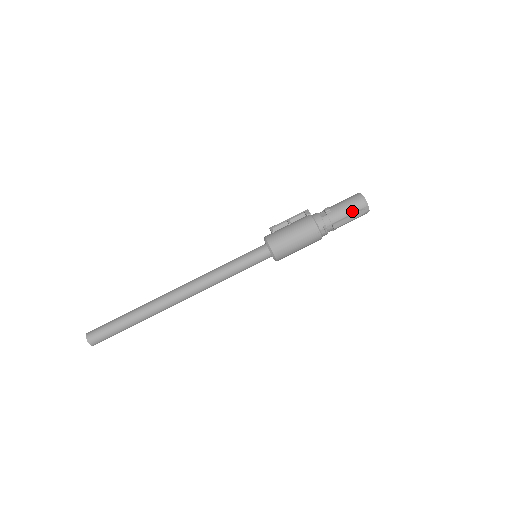
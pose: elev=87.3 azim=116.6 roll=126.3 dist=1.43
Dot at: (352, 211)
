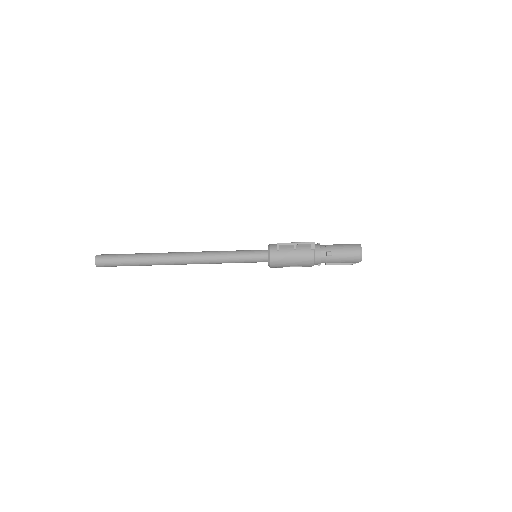
Dot at: (346, 262)
